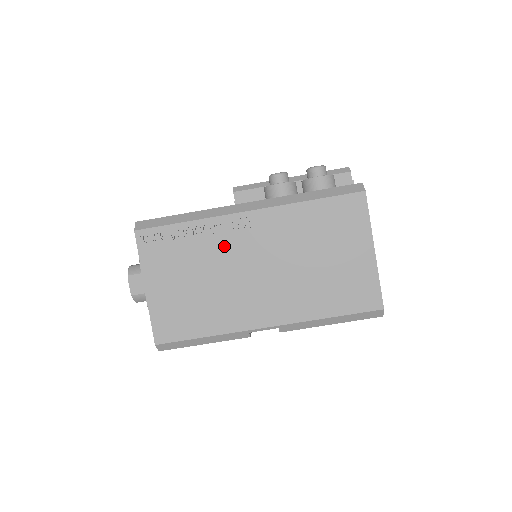
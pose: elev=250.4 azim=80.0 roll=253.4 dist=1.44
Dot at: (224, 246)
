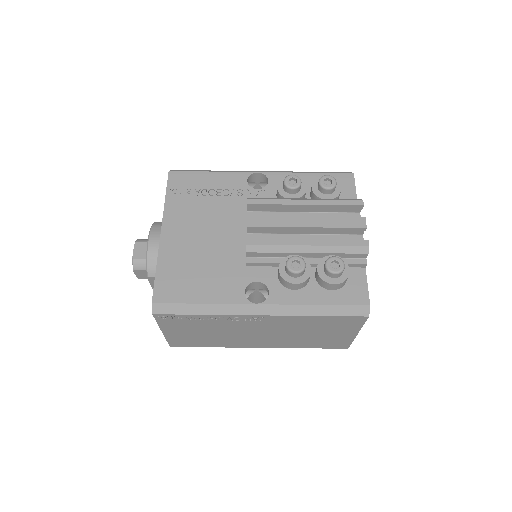
Dot at: (234, 325)
